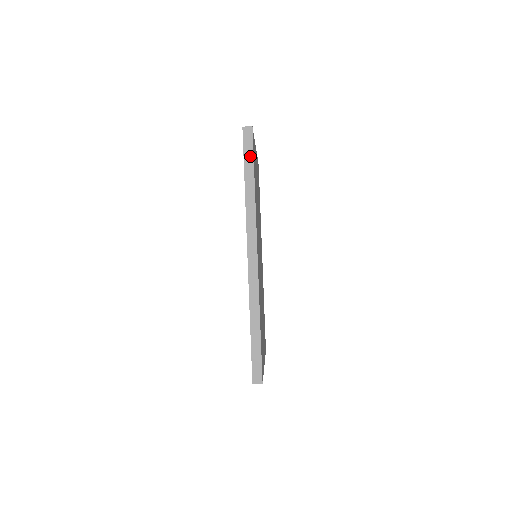
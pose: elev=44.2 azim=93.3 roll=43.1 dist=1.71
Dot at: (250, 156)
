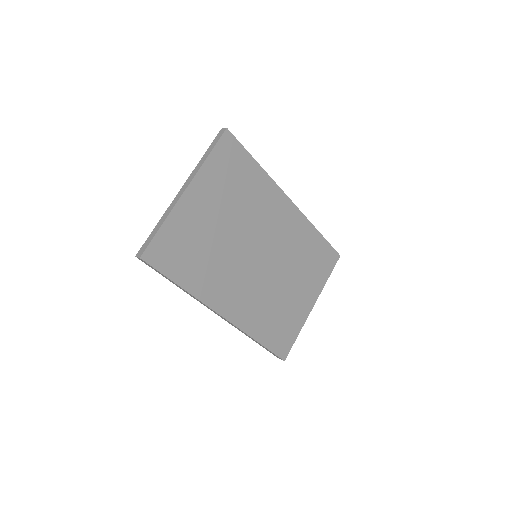
Dot at: (160, 273)
